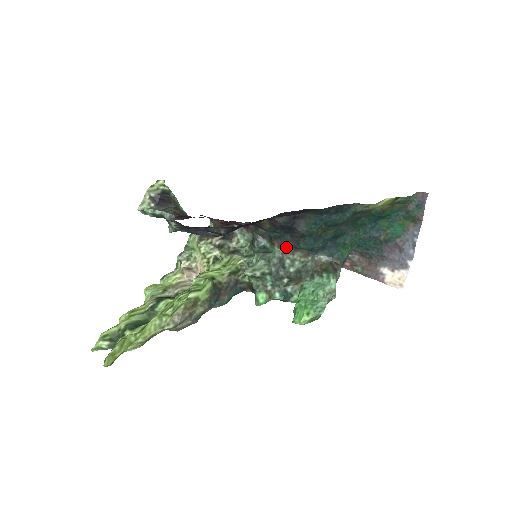
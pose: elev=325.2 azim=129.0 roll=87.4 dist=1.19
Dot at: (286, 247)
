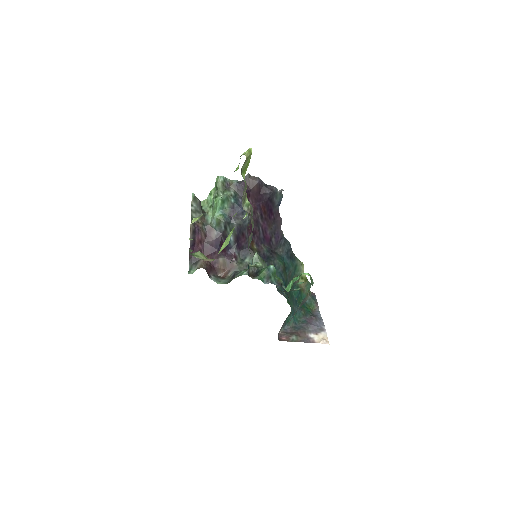
Dot at: occluded
